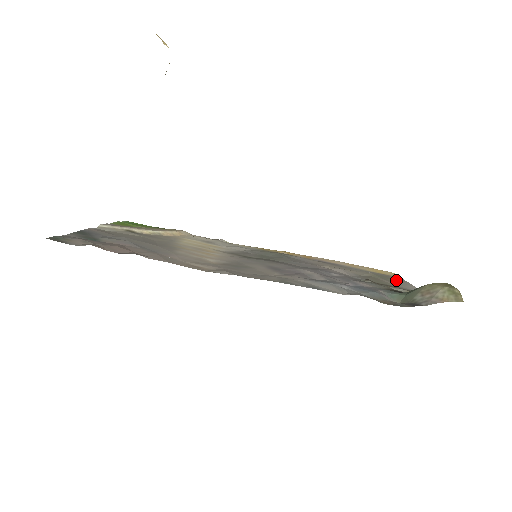
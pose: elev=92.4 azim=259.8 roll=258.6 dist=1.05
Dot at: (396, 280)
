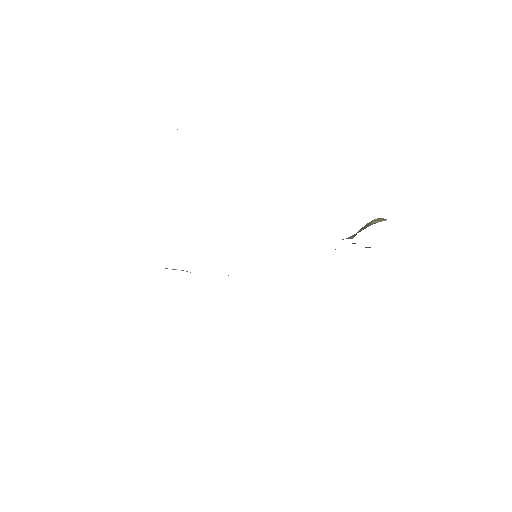
Dot at: occluded
